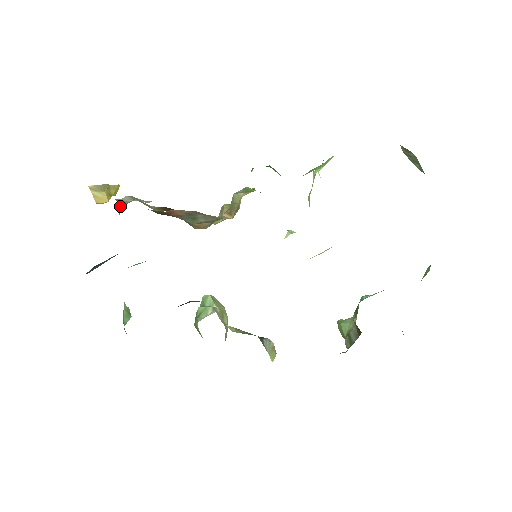
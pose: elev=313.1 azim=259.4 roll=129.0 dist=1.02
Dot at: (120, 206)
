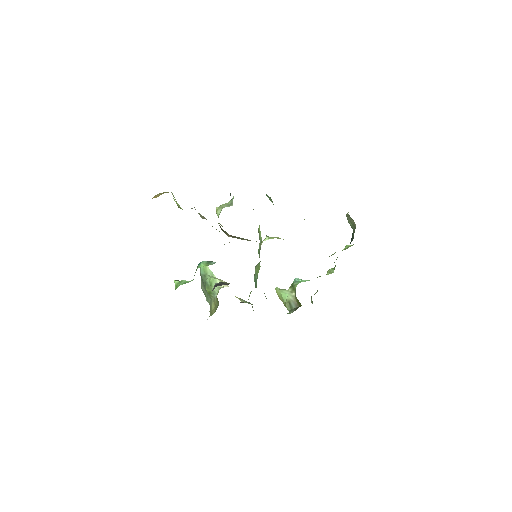
Dot at: occluded
